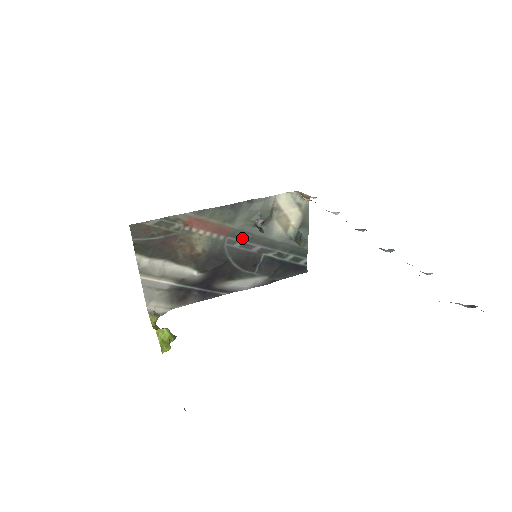
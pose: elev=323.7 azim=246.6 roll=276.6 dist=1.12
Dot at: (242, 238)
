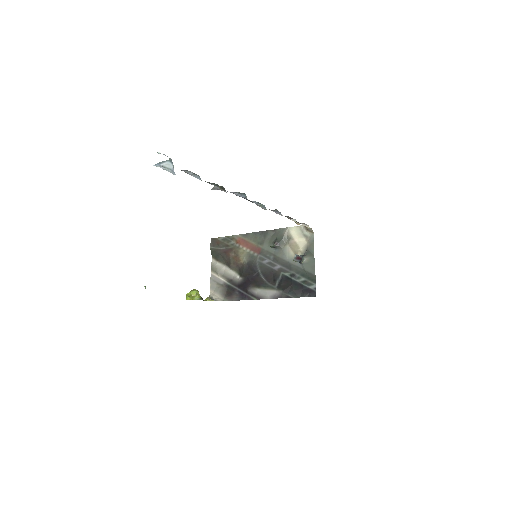
Dot at: (268, 257)
